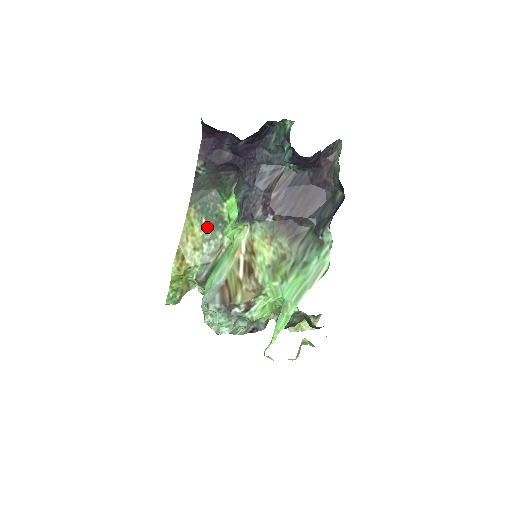
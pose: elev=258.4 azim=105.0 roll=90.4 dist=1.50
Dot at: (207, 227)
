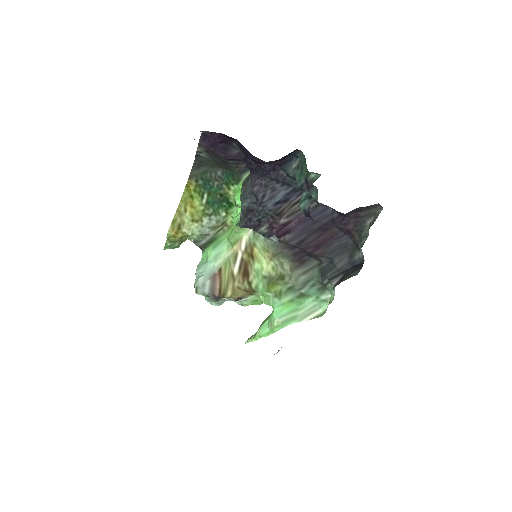
Dot at: (209, 203)
